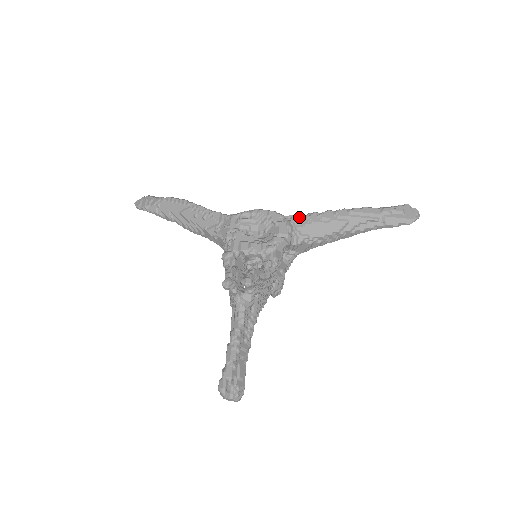
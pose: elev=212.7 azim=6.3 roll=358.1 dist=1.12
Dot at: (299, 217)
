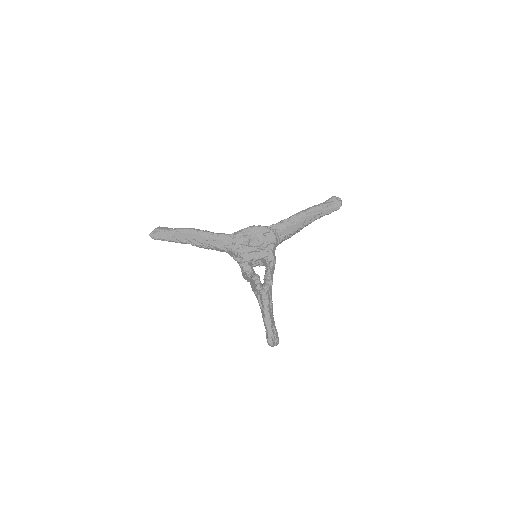
Dot at: (277, 226)
